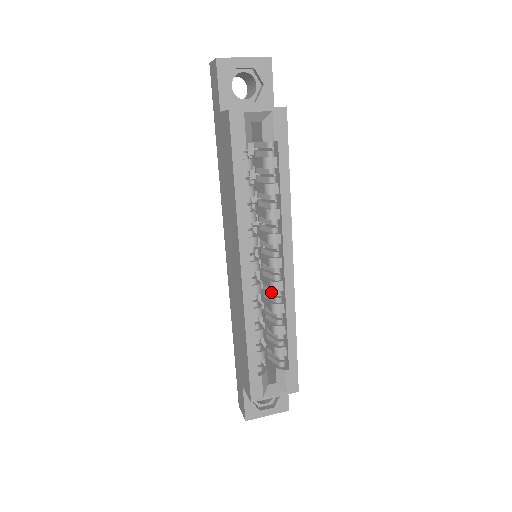
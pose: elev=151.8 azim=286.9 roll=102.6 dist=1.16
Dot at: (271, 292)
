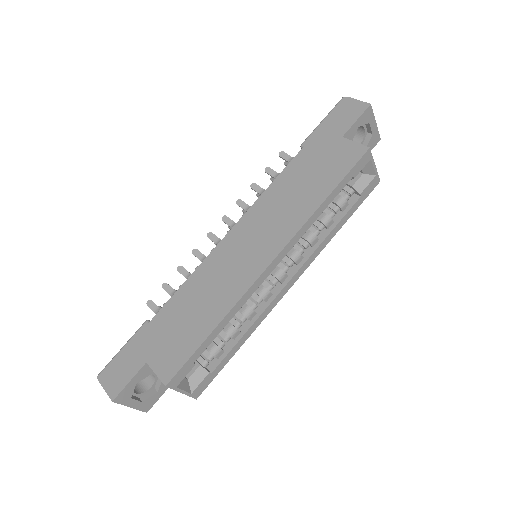
Dot at: (252, 295)
